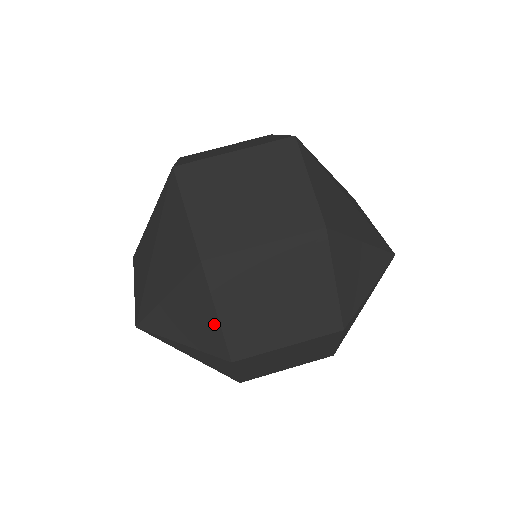
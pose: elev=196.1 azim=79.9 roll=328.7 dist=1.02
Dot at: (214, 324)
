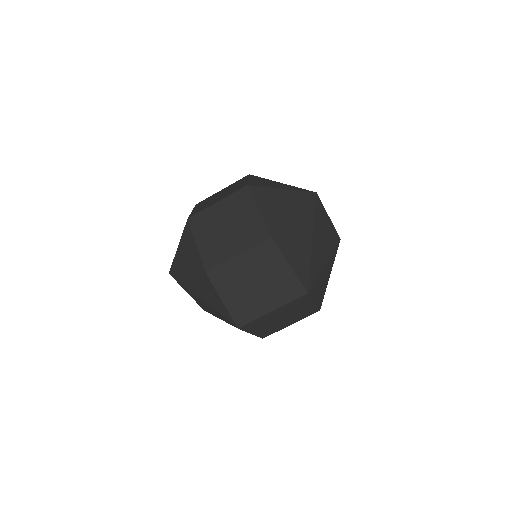
Dot at: occluded
